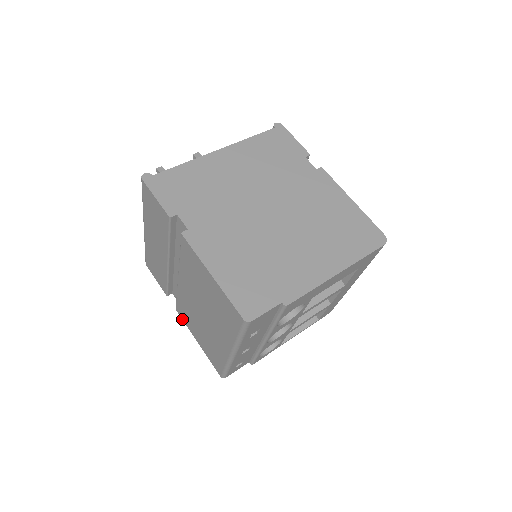
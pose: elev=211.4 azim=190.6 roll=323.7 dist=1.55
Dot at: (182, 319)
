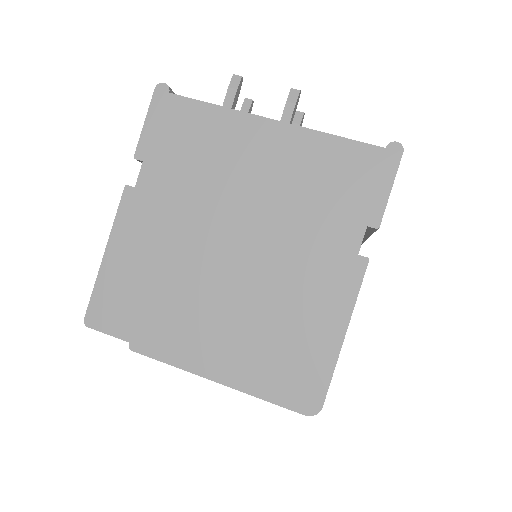
Dot at: occluded
